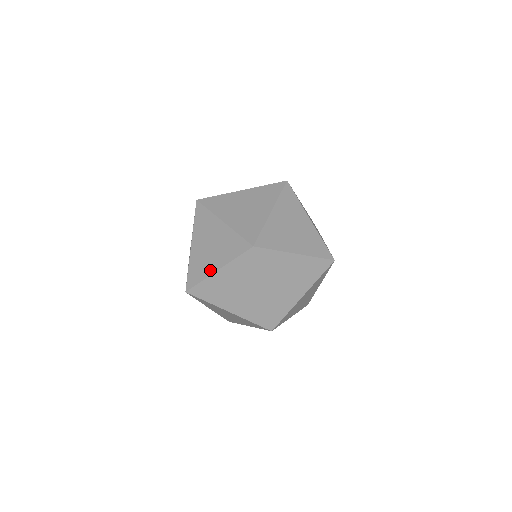
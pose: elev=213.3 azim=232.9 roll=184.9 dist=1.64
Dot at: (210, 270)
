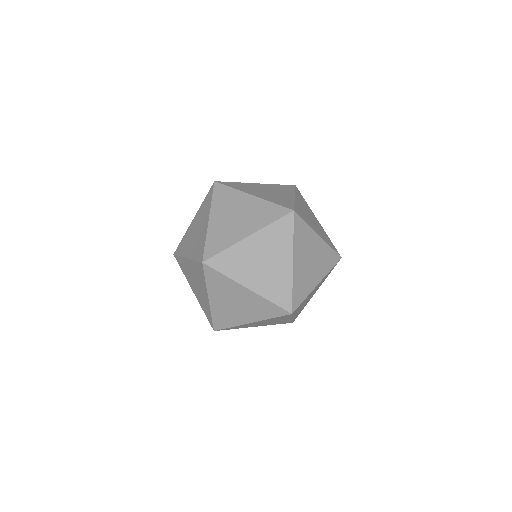
Dot at: (238, 237)
